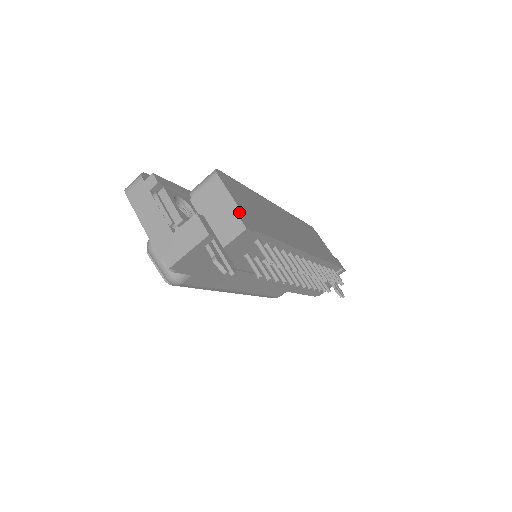
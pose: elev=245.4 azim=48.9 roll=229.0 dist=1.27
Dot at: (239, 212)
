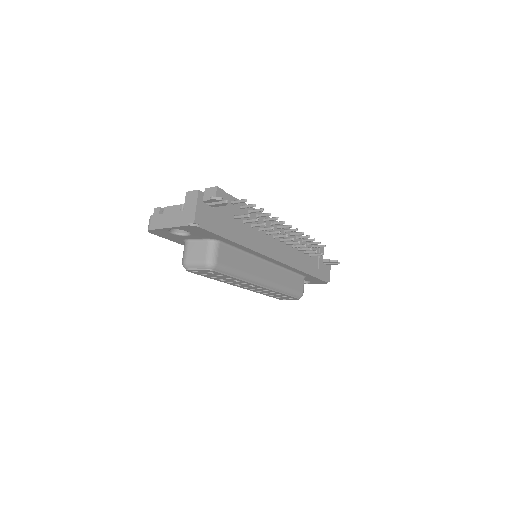
Dot at: occluded
